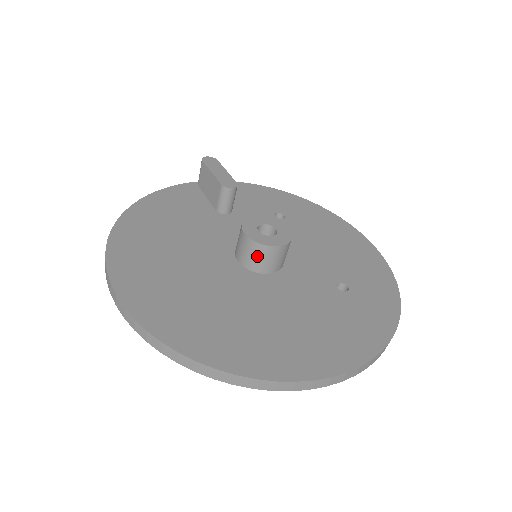
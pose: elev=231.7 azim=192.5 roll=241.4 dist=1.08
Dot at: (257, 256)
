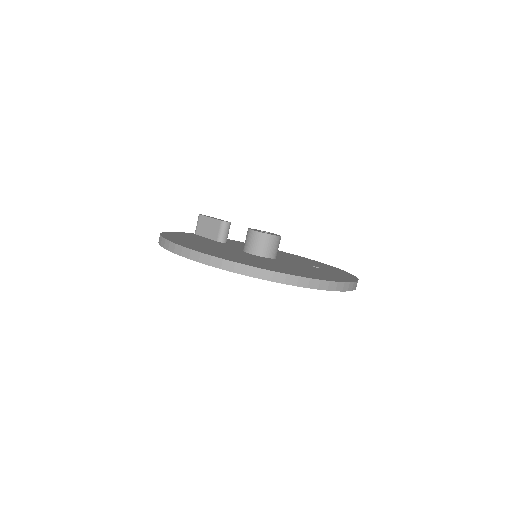
Dot at: (264, 244)
